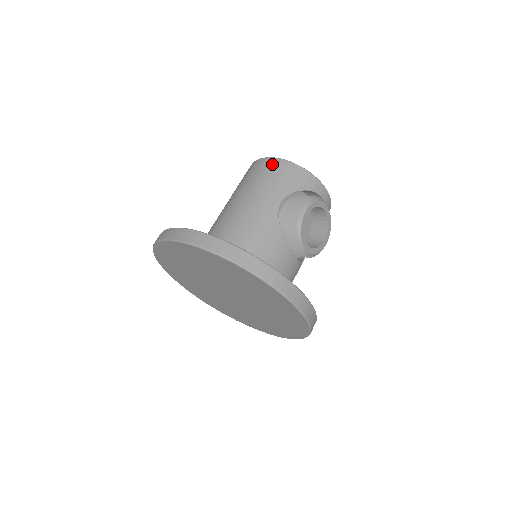
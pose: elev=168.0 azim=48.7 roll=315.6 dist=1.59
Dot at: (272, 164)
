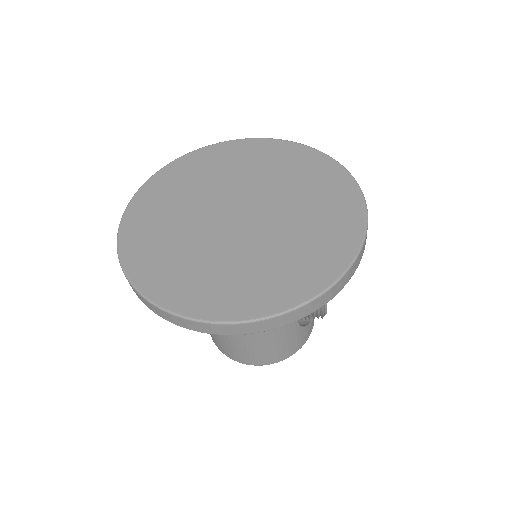
Dot at: occluded
